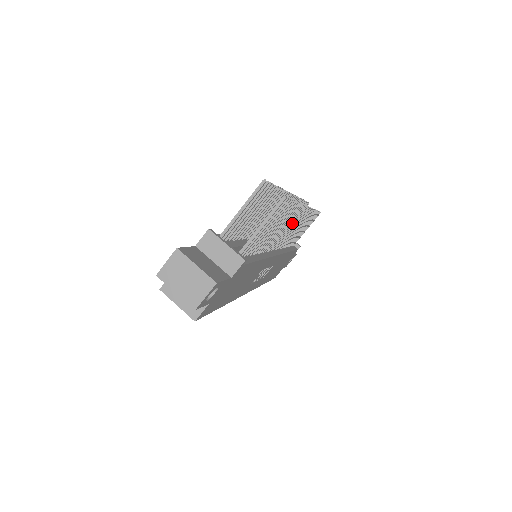
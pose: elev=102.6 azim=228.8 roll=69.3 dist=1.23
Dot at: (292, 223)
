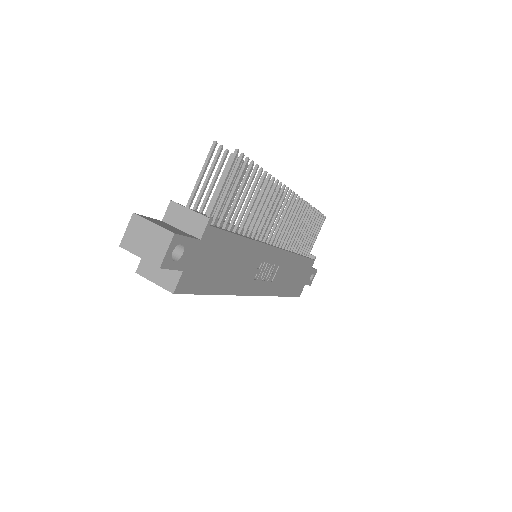
Dot at: (279, 208)
